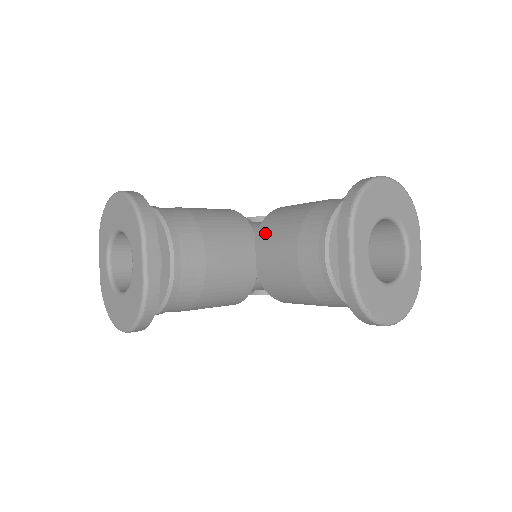
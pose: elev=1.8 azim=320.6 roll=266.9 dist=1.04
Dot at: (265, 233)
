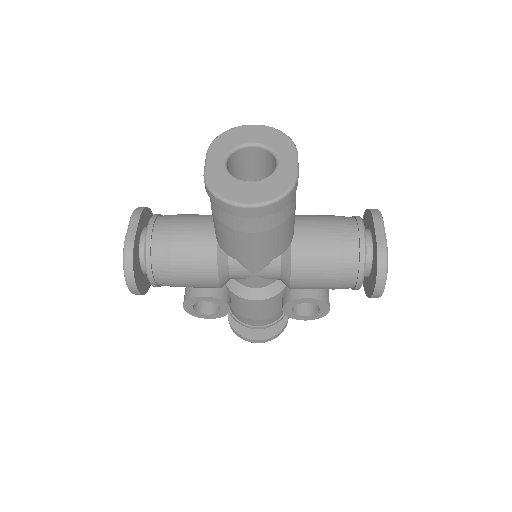
Dot at: occluded
